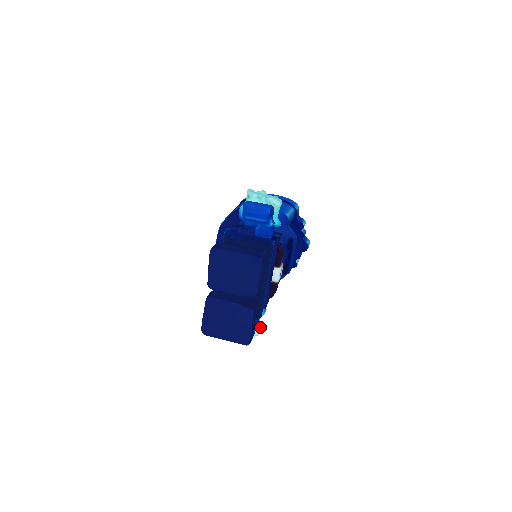
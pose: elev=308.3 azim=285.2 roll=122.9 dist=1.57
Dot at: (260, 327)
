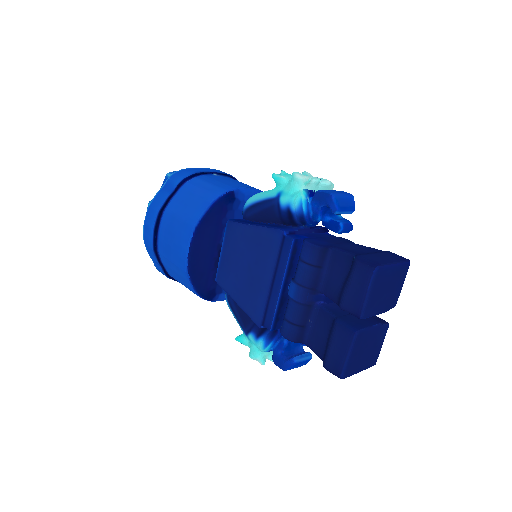
Dot at: occluded
